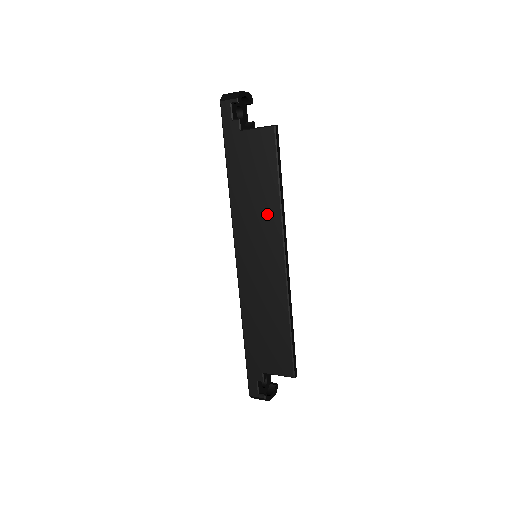
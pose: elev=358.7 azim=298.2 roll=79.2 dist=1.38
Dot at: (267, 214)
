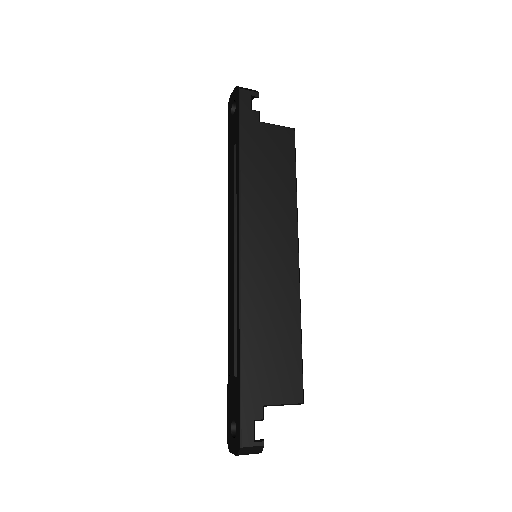
Dot at: (283, 208)
